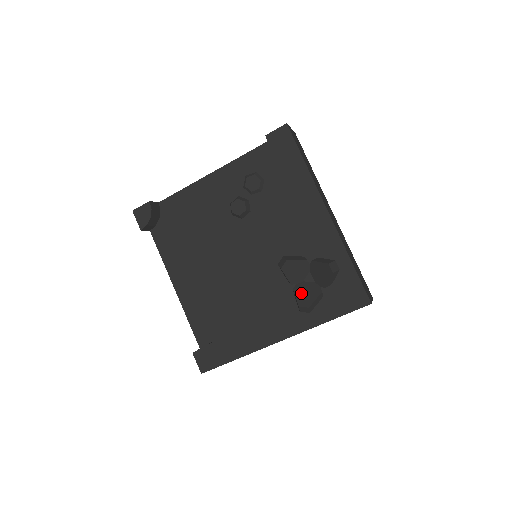
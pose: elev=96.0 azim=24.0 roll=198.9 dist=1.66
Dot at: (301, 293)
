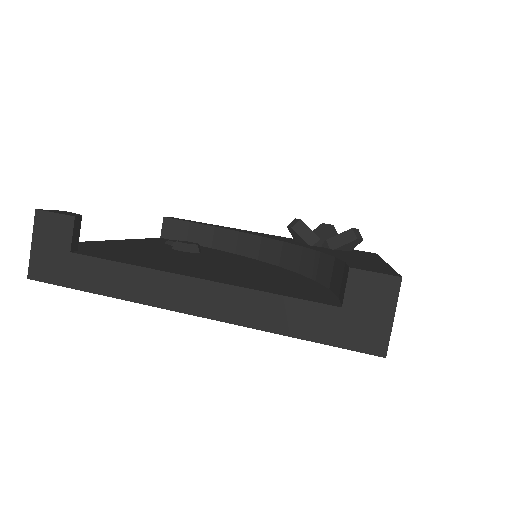
Dot at: occluded
